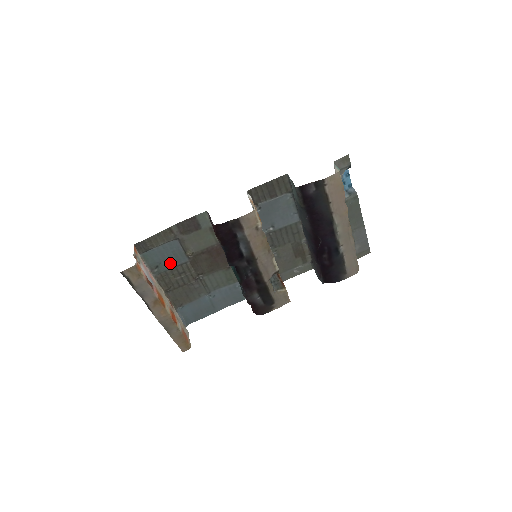
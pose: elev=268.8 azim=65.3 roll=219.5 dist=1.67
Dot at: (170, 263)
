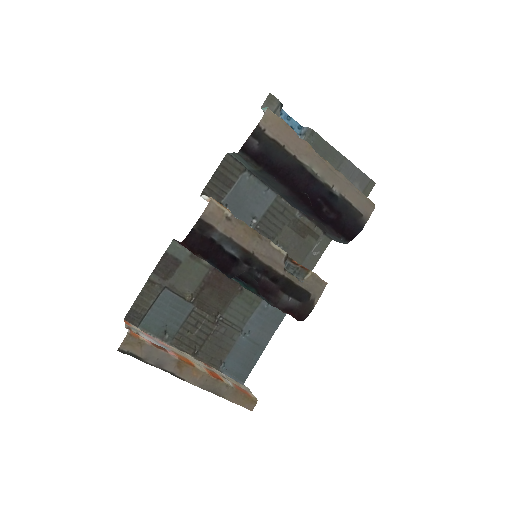
Dot at: (176, 320)
